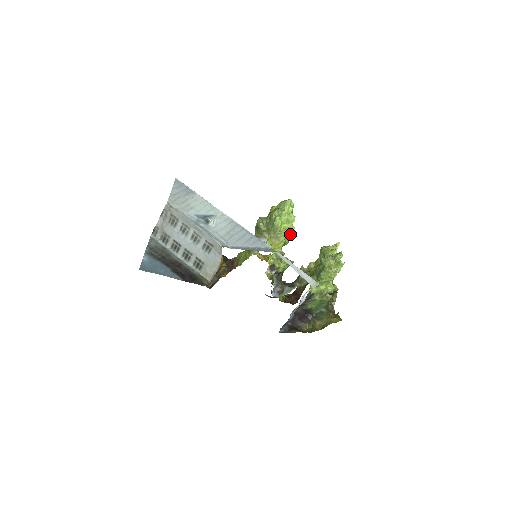
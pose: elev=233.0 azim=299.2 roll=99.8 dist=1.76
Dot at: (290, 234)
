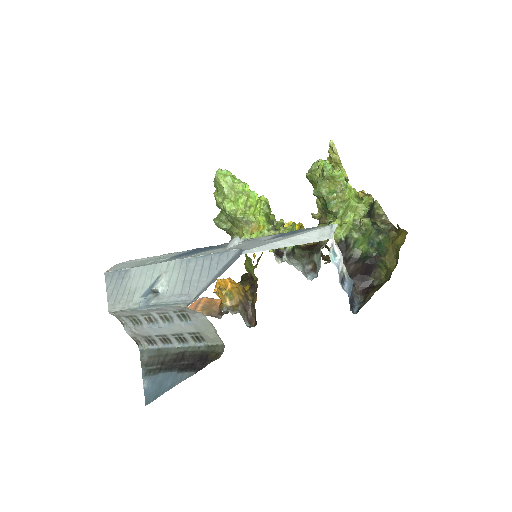
Dot at: (261, 200)
